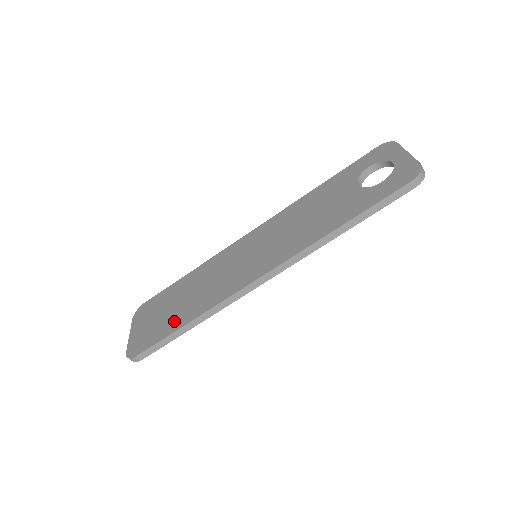
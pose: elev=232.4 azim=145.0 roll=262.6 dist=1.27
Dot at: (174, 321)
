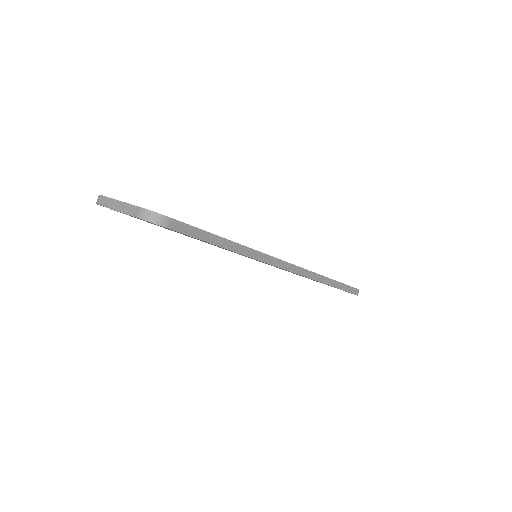
Dot at: occluded
